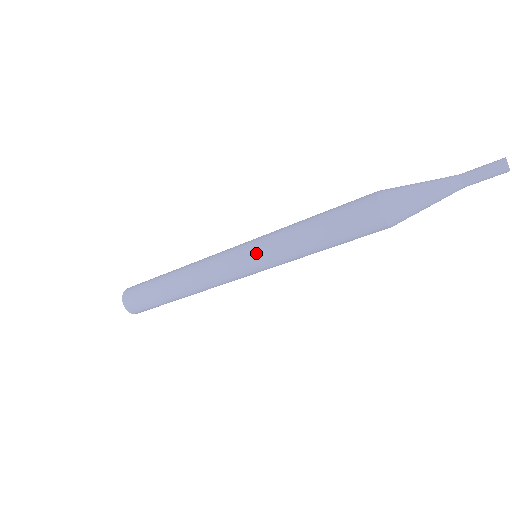
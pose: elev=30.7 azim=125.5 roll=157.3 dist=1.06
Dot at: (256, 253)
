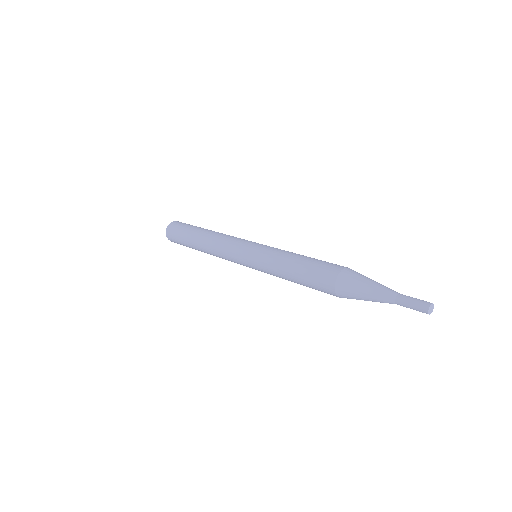
Dot at: (253, 254)
